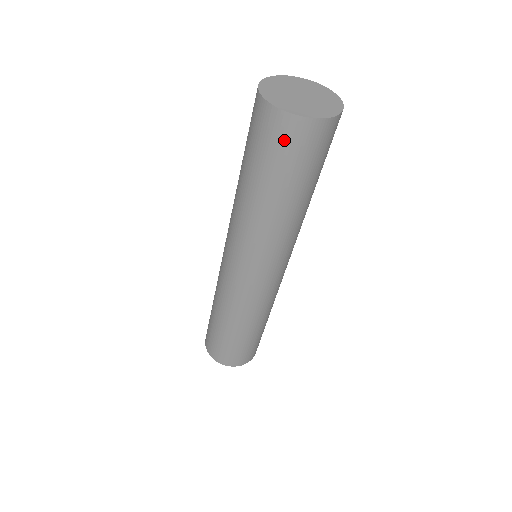
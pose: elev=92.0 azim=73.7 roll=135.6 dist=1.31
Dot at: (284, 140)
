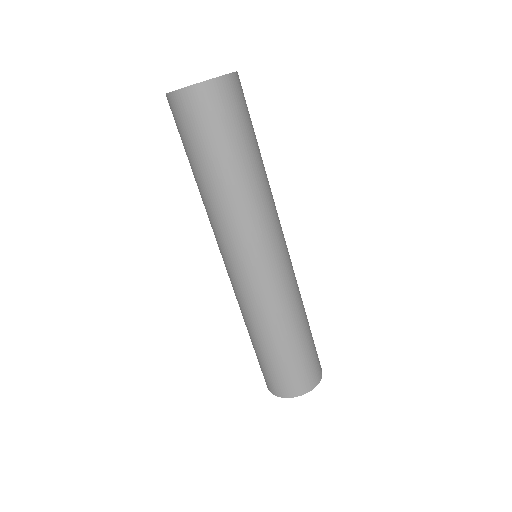
Dot at: (223, 104)
